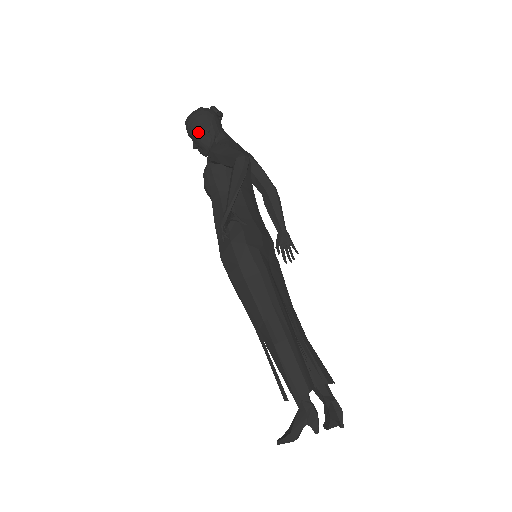
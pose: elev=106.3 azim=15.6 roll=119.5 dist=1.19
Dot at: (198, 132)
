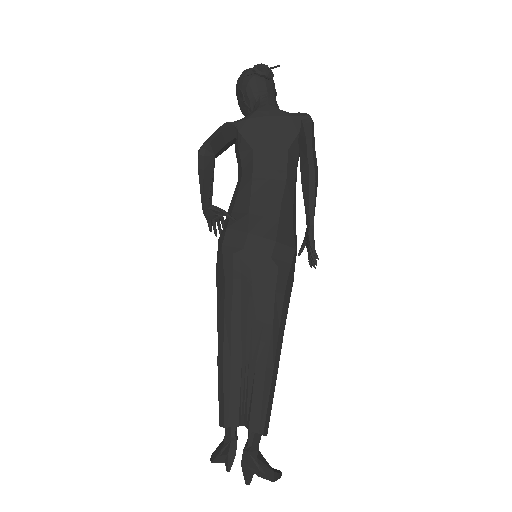
Dot at: (238, 102)
